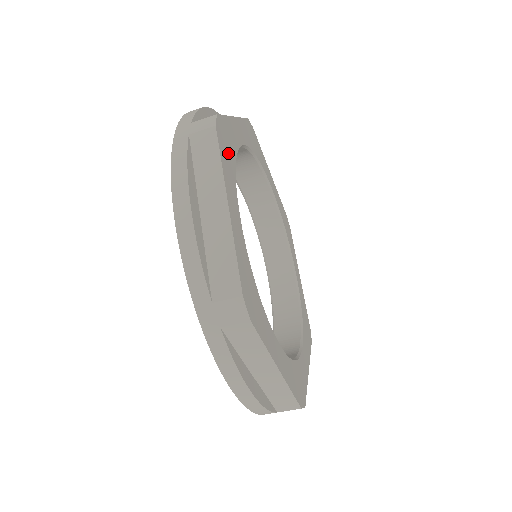
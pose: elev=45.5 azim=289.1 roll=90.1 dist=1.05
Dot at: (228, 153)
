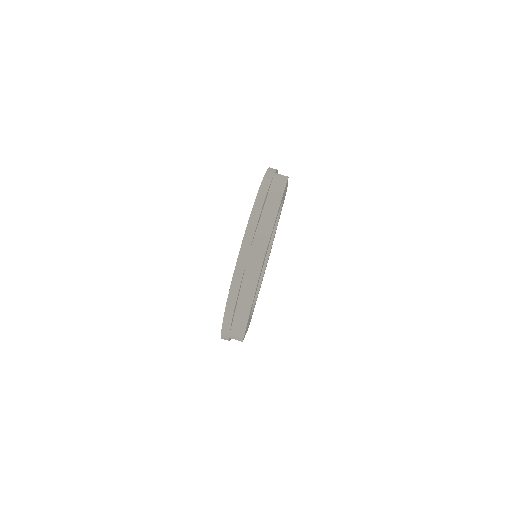
Dot at: occluded
